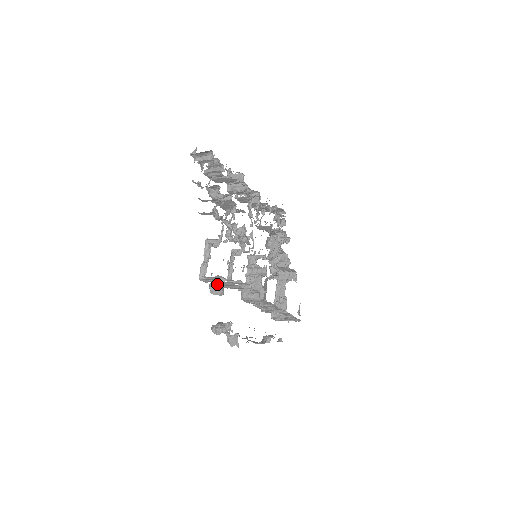
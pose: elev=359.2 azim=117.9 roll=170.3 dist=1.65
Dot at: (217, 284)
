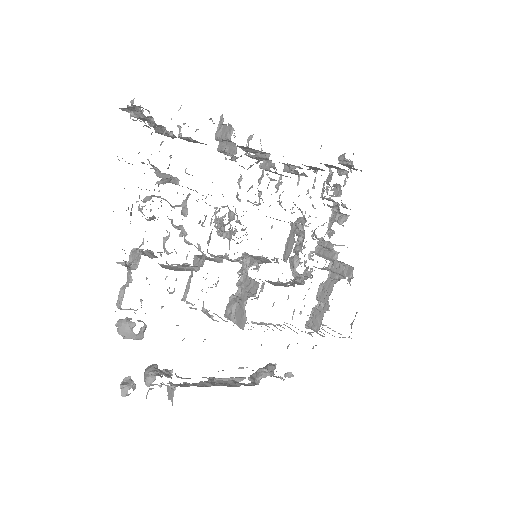
Dot at: (128, 325)
